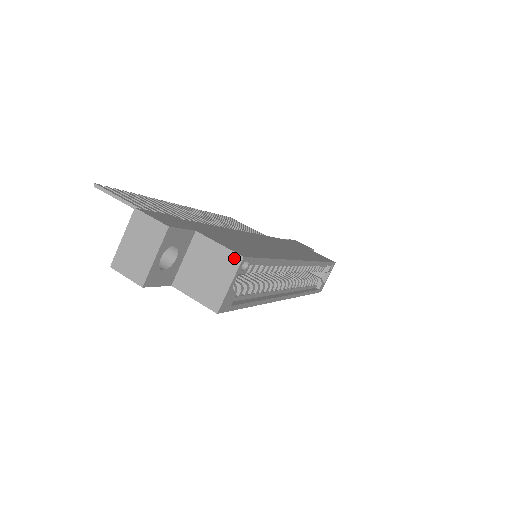
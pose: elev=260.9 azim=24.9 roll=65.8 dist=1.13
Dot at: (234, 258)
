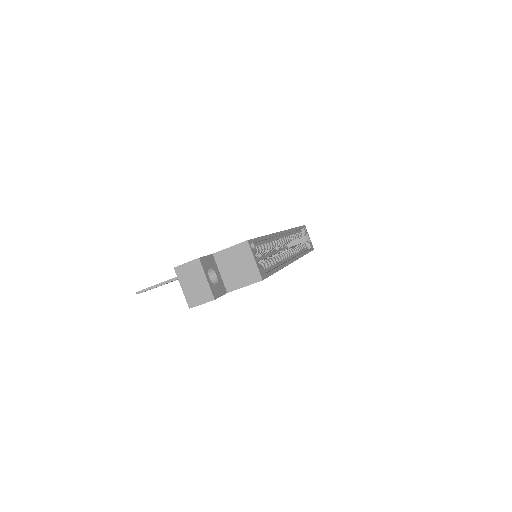
Dot at: (244, 246)
